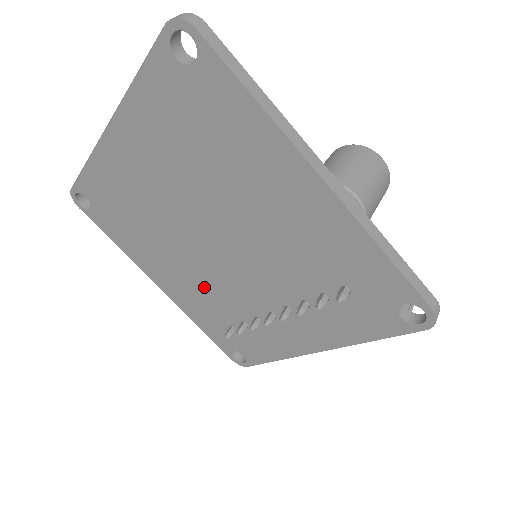
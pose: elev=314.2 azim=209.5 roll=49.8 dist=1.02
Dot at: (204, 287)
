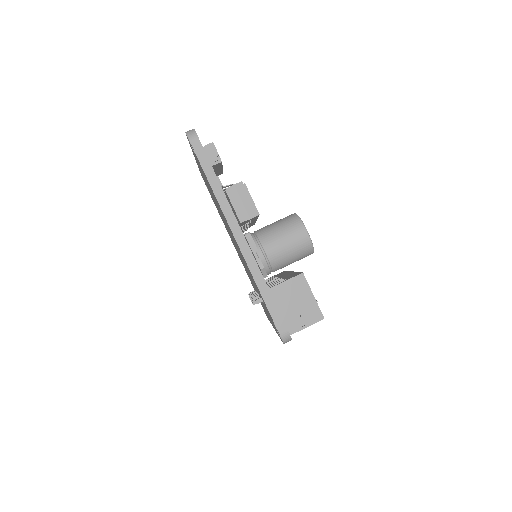
Dot at: (241, 260)
